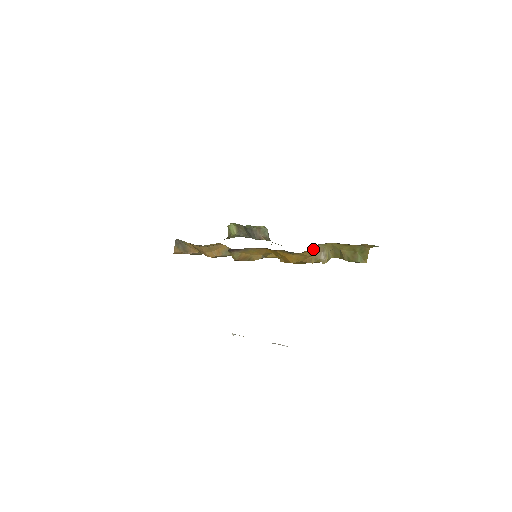
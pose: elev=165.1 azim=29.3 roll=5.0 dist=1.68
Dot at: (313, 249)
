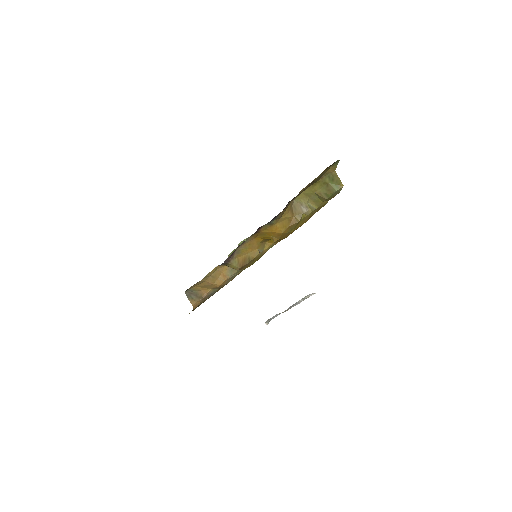
Dot at: (291, 208)
